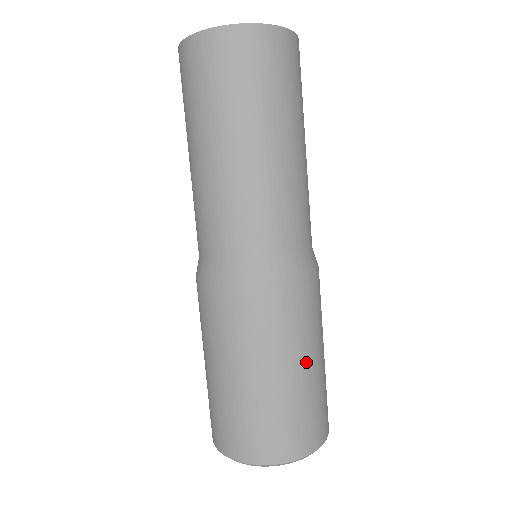
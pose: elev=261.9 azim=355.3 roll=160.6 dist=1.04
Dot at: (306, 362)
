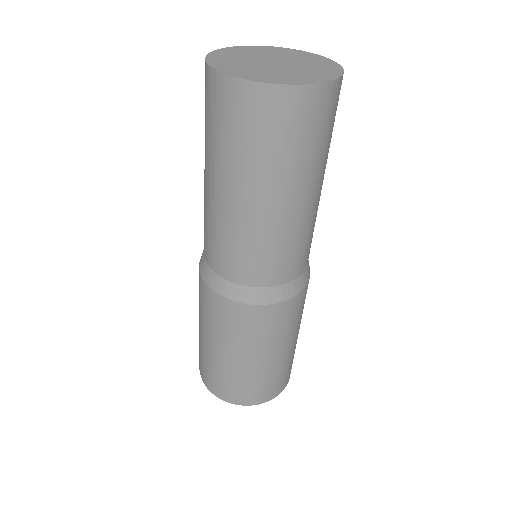
Dot at: (234, 355)
